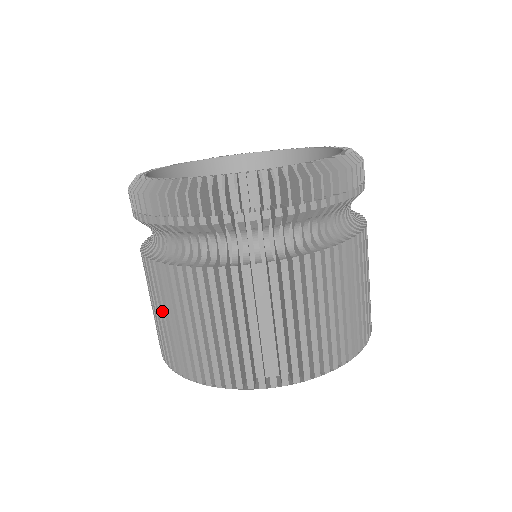
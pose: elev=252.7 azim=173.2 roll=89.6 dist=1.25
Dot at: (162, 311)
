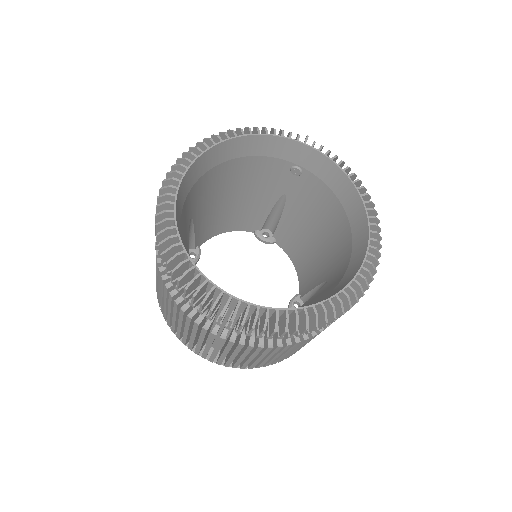
Dot at: (157, 280)
